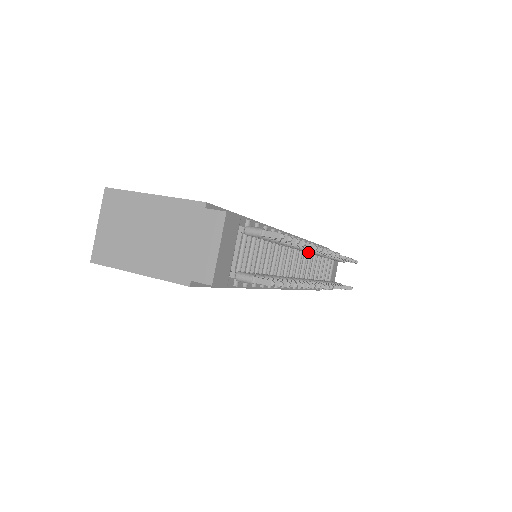
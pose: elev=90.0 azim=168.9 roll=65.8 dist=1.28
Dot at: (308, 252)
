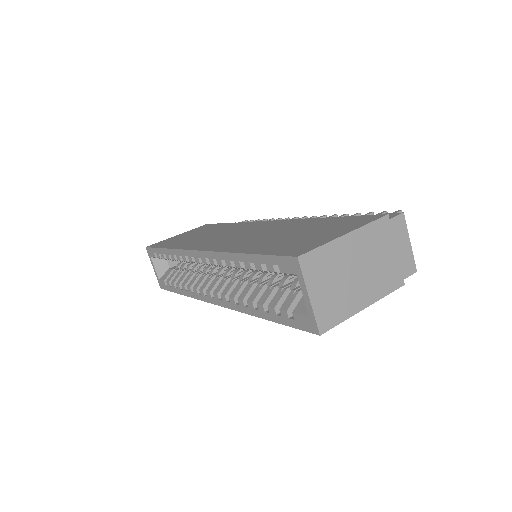
Dot at: occluded
